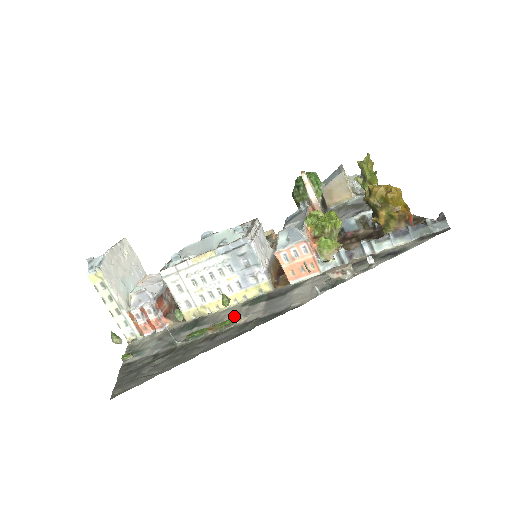
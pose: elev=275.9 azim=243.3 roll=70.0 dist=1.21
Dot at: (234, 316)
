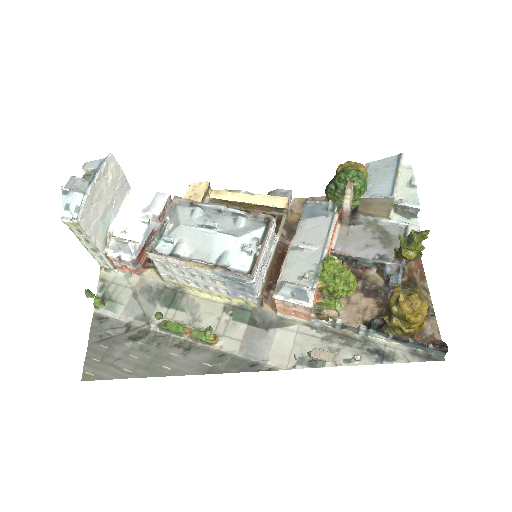
Dot at: (212, 325)
